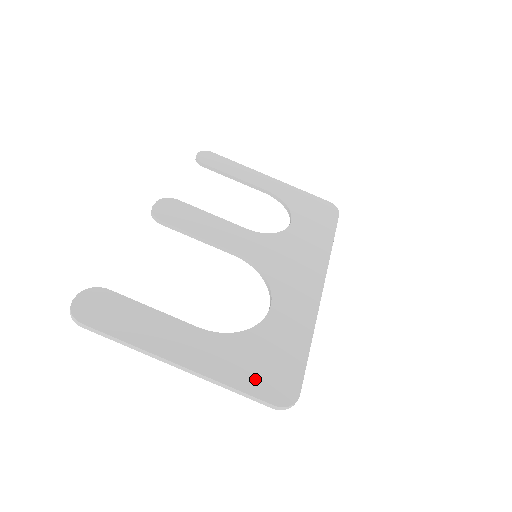
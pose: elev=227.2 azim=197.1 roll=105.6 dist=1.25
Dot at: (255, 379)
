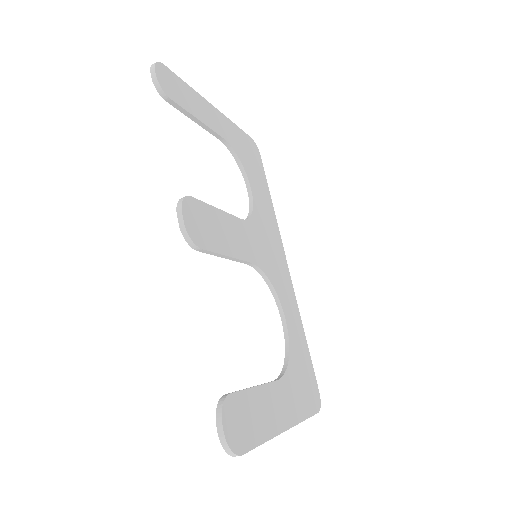
Dot at: (308, 400)
